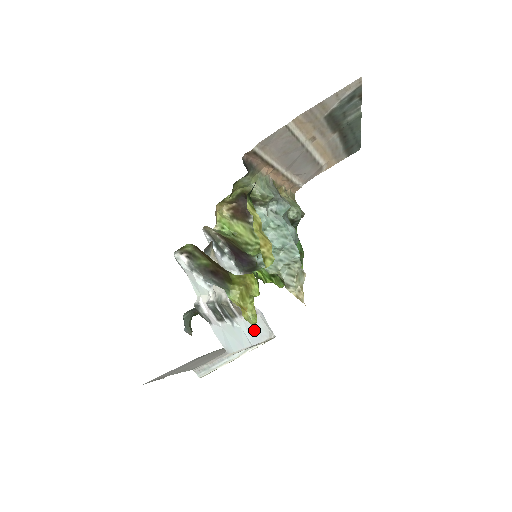
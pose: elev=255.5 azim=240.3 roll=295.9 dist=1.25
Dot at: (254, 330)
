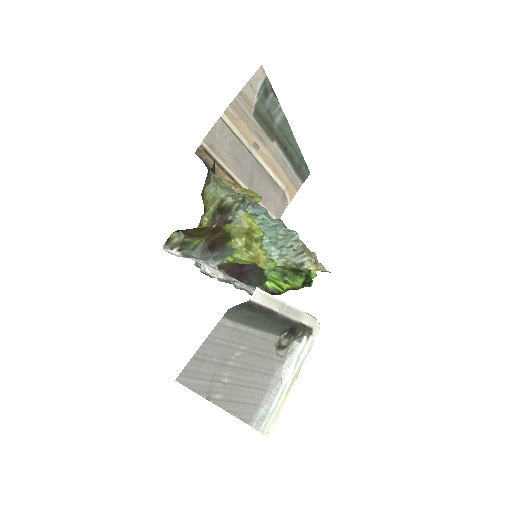
Dot at: occluded
